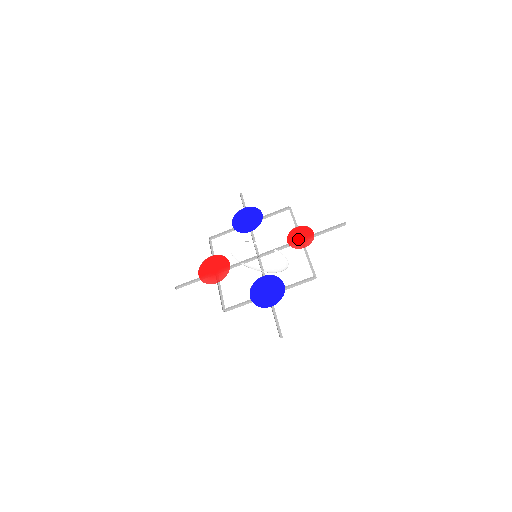
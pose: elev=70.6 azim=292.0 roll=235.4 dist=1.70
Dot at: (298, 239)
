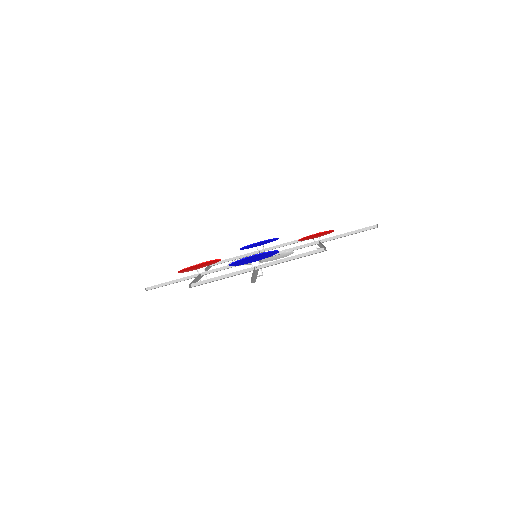
Dot at: (312, 236)
